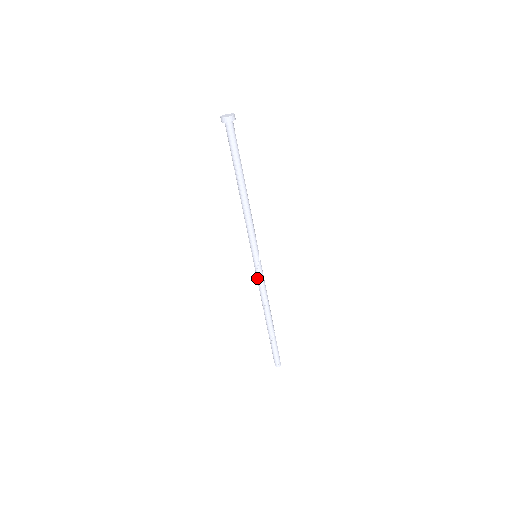
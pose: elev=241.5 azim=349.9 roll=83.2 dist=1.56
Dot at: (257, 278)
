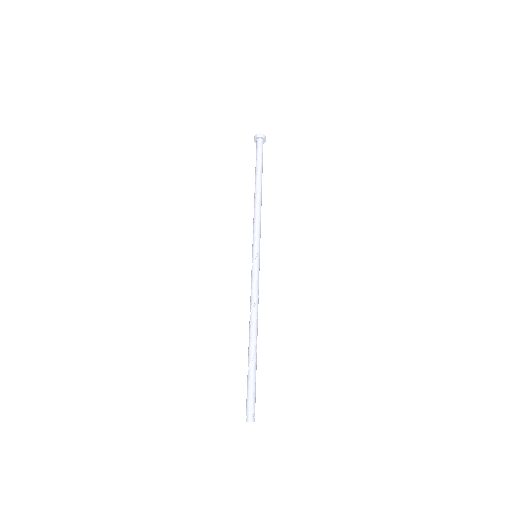
Dot at: (251, 281)
